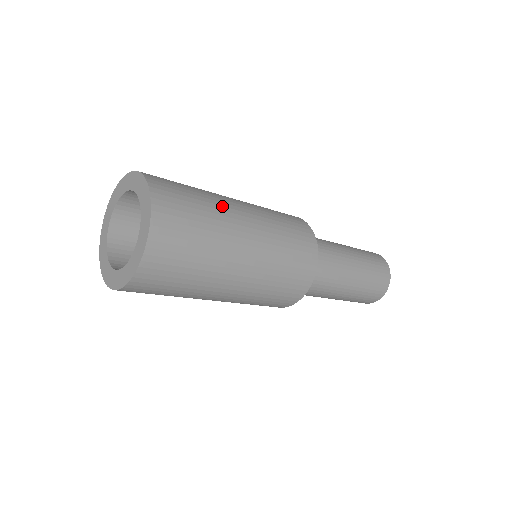
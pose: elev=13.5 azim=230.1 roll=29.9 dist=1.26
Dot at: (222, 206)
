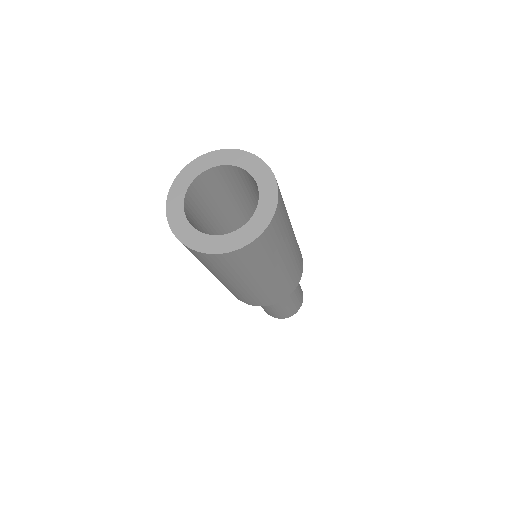
Dot at: (289, 236)
